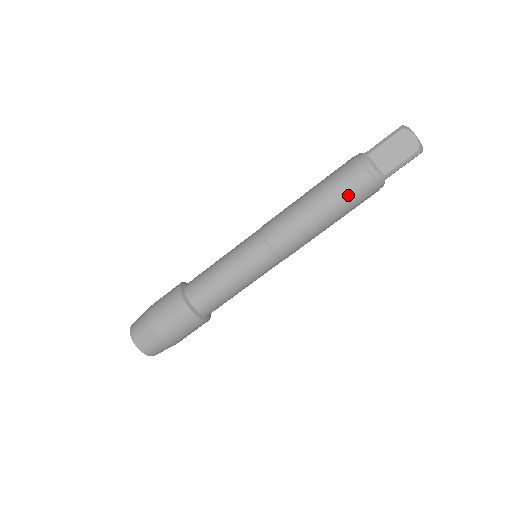
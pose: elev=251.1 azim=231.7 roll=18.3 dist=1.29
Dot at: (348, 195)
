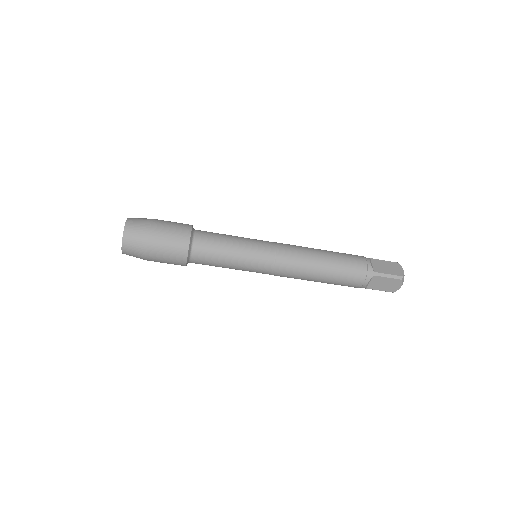
Dot at: (341, 284)
